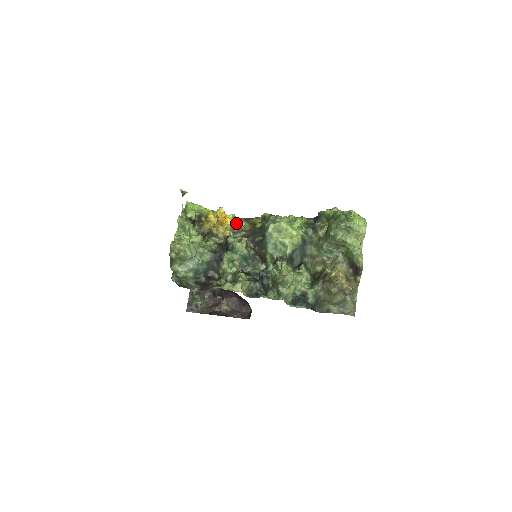
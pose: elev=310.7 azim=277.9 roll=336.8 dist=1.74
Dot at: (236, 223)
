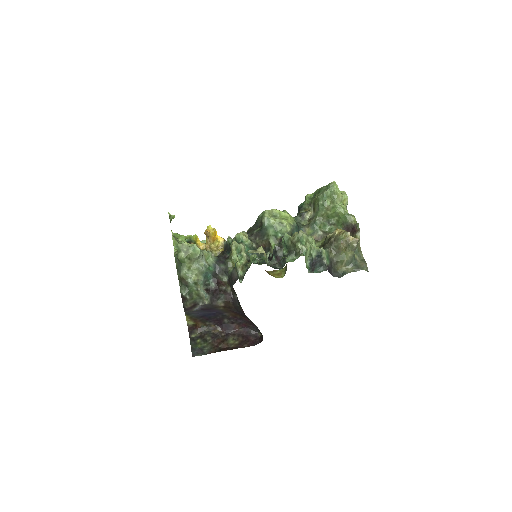
Dot at: occluded
